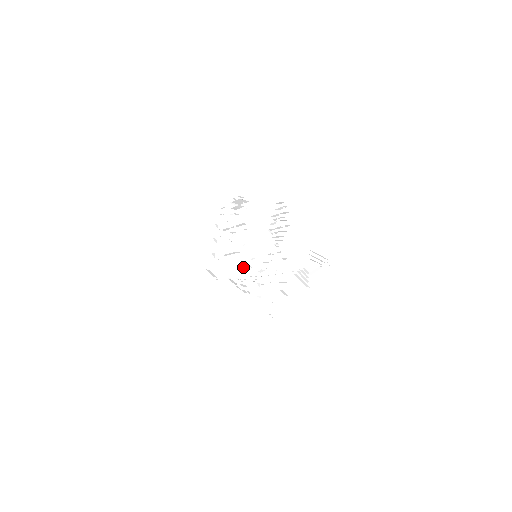
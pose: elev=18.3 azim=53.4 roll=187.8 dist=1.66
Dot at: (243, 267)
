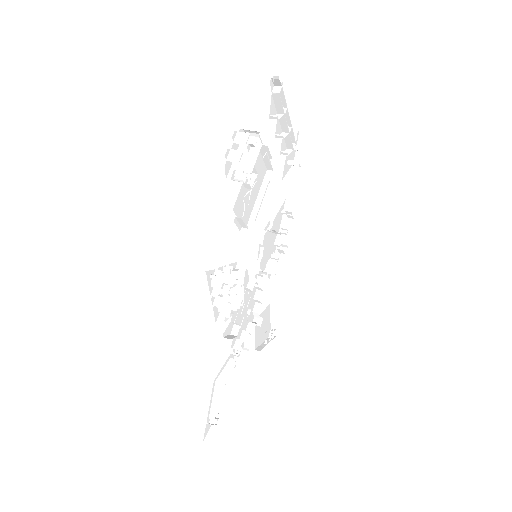
Dot at: (271, 229)
